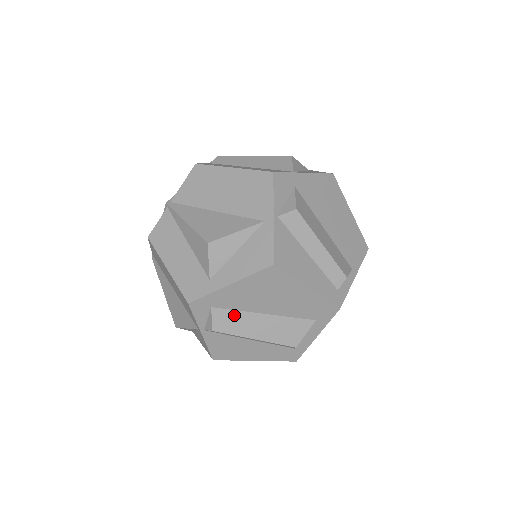
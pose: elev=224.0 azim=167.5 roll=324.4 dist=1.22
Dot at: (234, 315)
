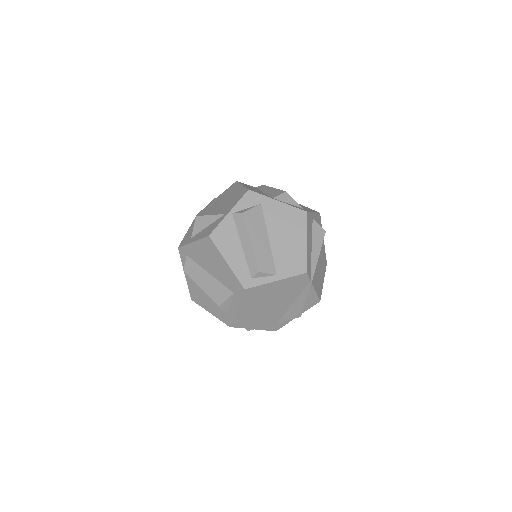
Dot at: (195, 266)
